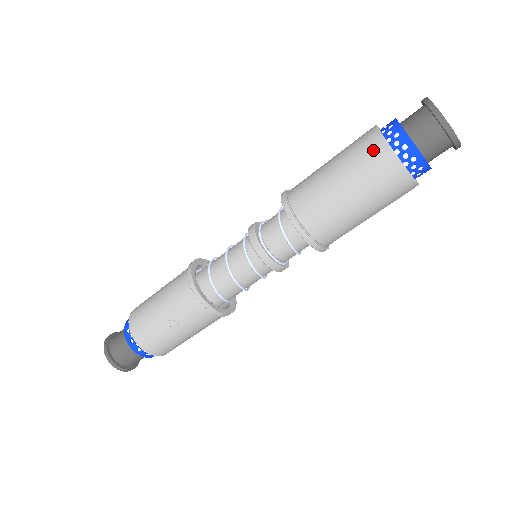
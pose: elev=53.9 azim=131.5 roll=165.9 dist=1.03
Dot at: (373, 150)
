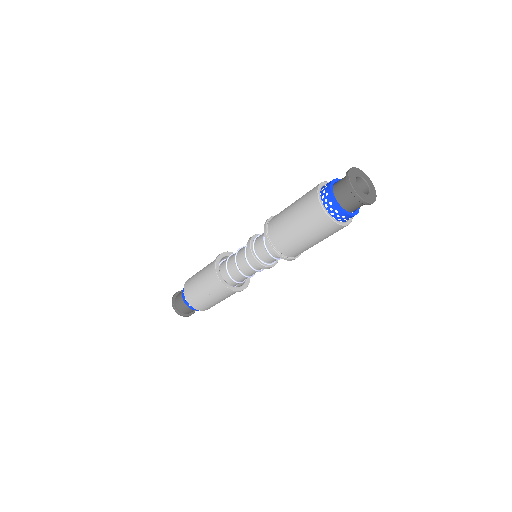
Dot at: (312, 203)
